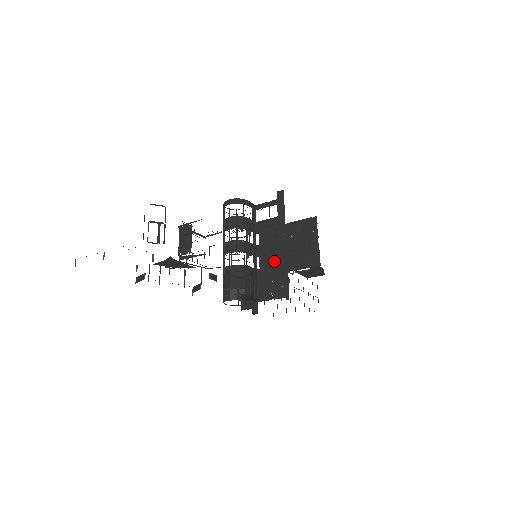
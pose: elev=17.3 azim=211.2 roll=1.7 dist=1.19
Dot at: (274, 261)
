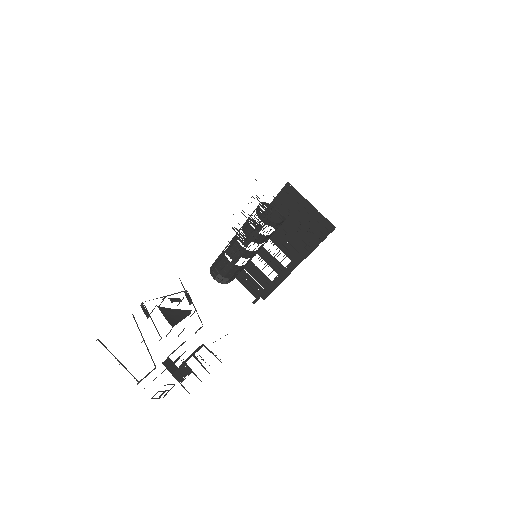
Dot at: (279, 218)
